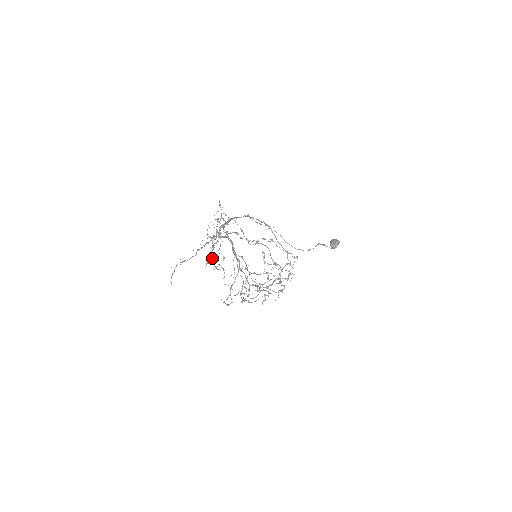
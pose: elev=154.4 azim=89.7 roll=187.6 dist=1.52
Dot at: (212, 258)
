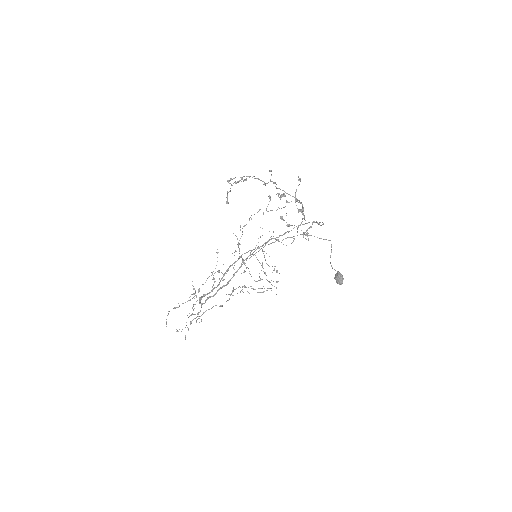
Dot at: occluded
